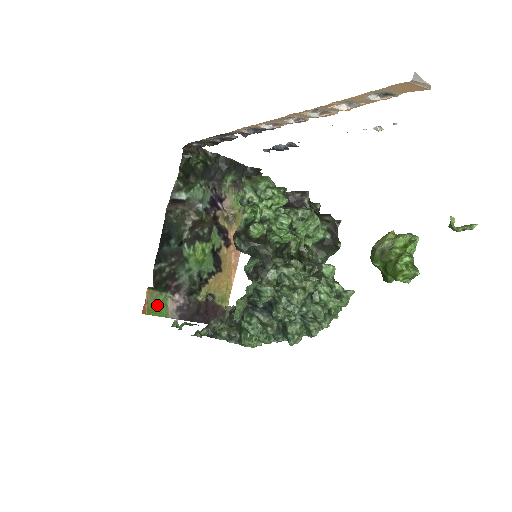
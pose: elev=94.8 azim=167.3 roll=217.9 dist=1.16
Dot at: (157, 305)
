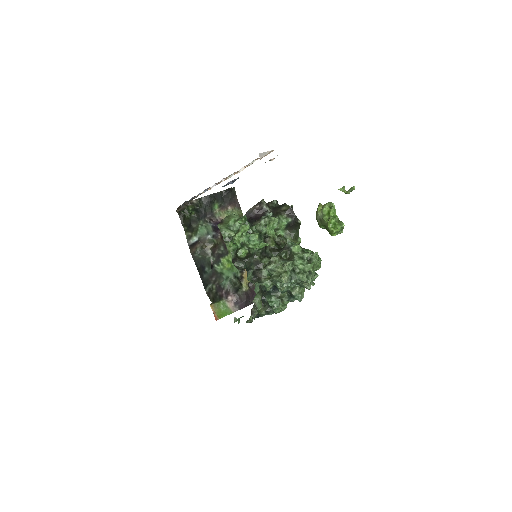
Dot at: (221, 310)
